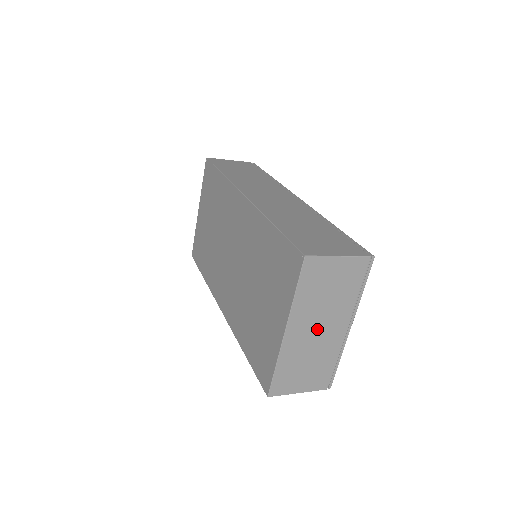
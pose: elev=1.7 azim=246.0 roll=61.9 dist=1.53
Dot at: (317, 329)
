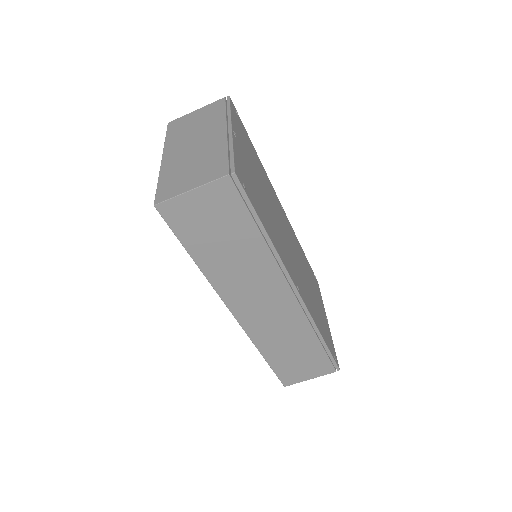
Dot at: (194, 145)
